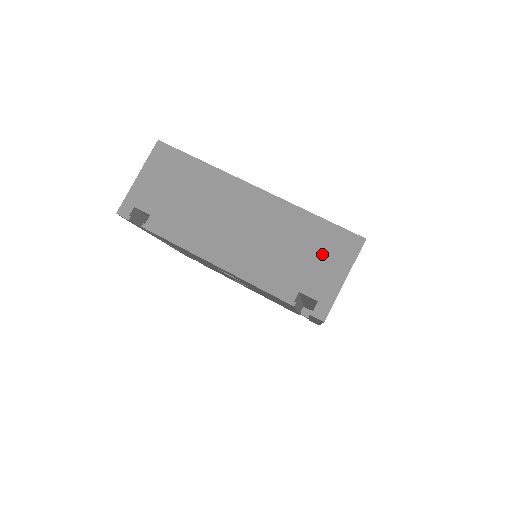
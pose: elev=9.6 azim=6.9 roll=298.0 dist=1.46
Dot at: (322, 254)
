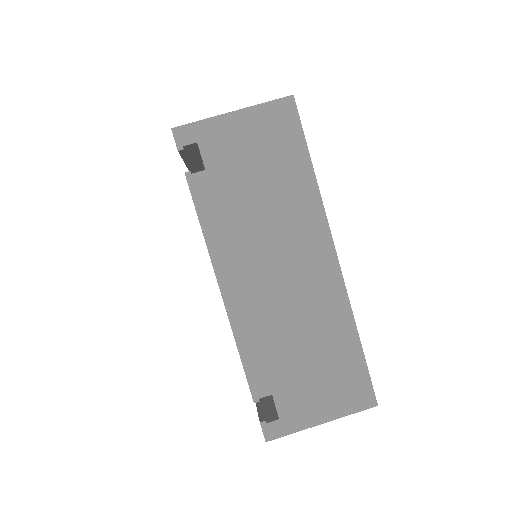
Dot at: (327, 381)
